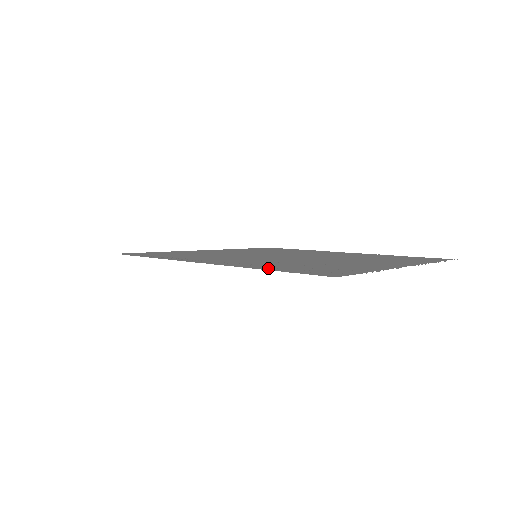
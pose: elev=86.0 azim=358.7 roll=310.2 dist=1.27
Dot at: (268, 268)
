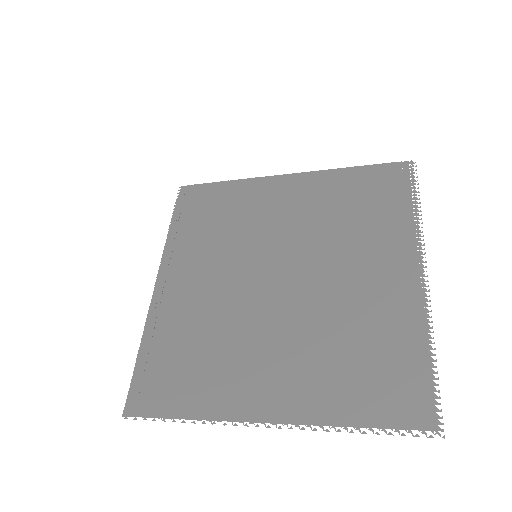
Dot at: (147, 347)
